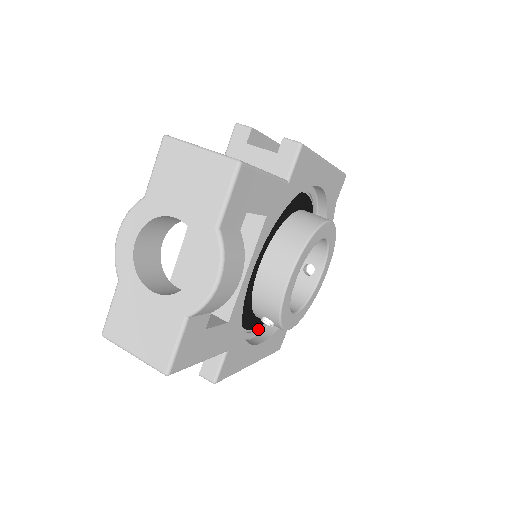
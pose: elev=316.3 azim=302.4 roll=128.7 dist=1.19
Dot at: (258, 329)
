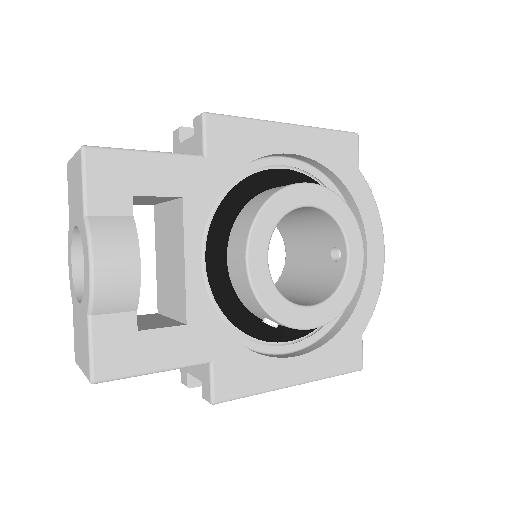
Dot at: (299, 342)
